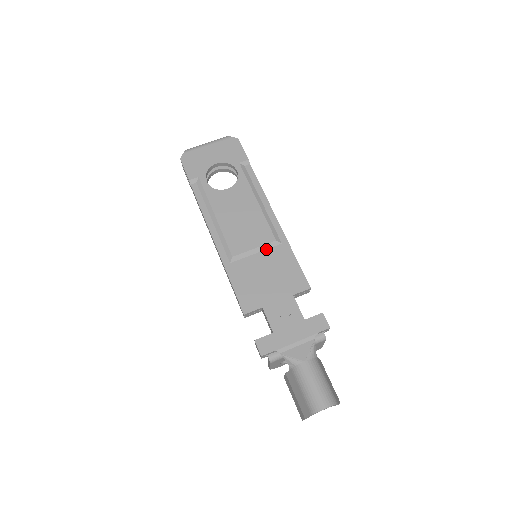
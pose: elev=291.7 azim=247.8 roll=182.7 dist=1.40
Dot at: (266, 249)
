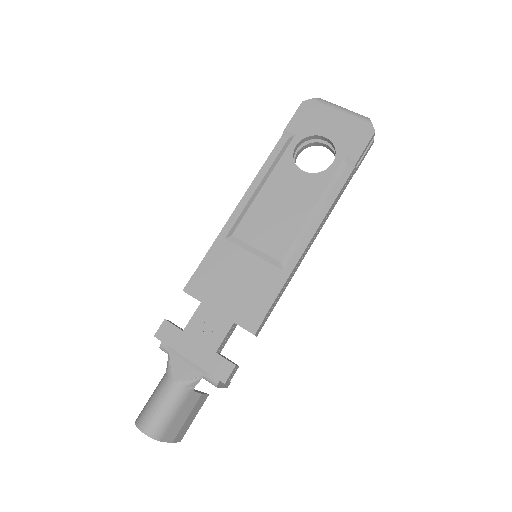
Dot at: (265, 260)
